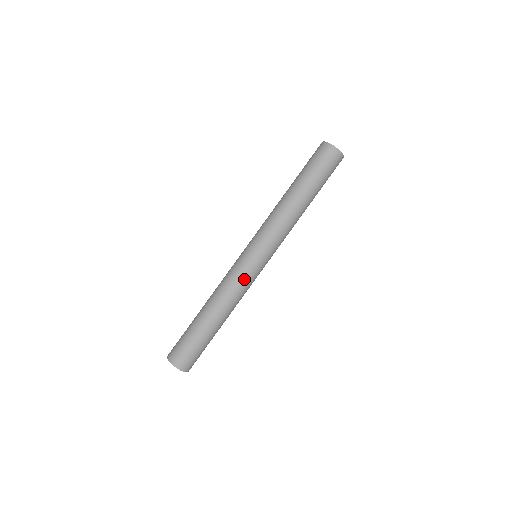
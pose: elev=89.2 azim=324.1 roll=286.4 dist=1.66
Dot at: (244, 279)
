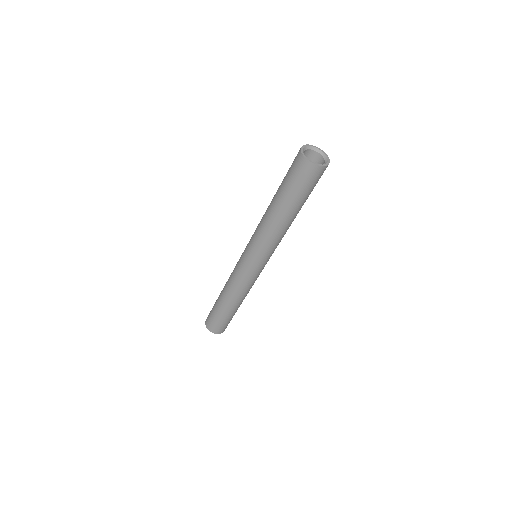
Dot at: (254, 280)
